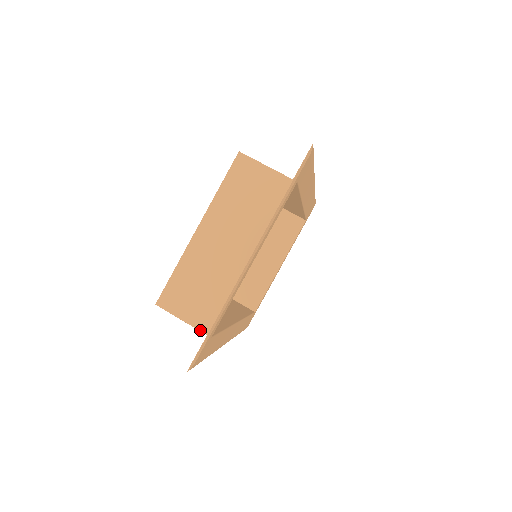
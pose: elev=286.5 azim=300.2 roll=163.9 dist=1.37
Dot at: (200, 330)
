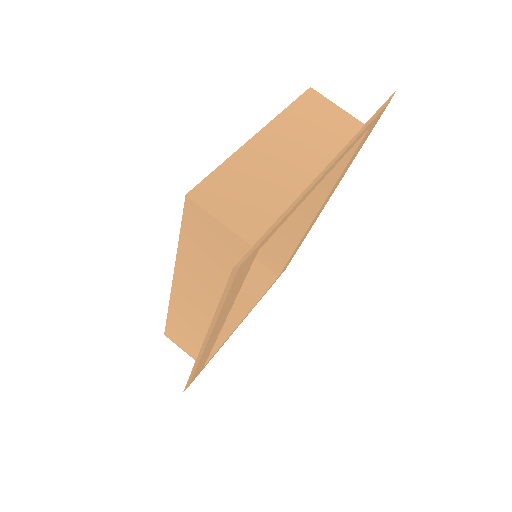
Dot at: (244, 238)
